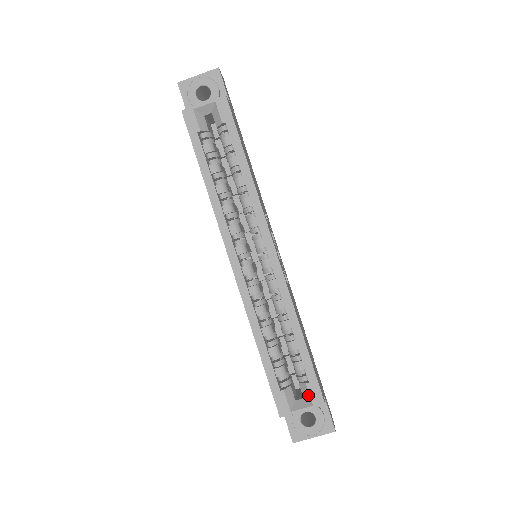
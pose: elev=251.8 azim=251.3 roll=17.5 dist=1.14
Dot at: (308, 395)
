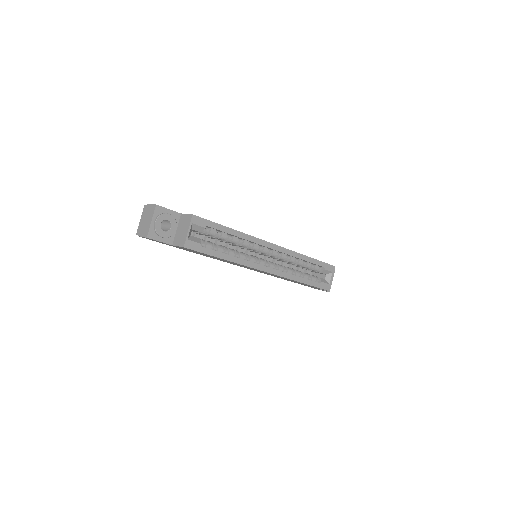
Dot at: (328, 272)
